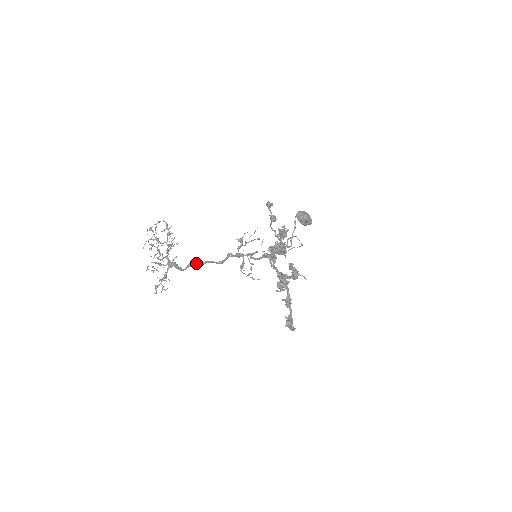
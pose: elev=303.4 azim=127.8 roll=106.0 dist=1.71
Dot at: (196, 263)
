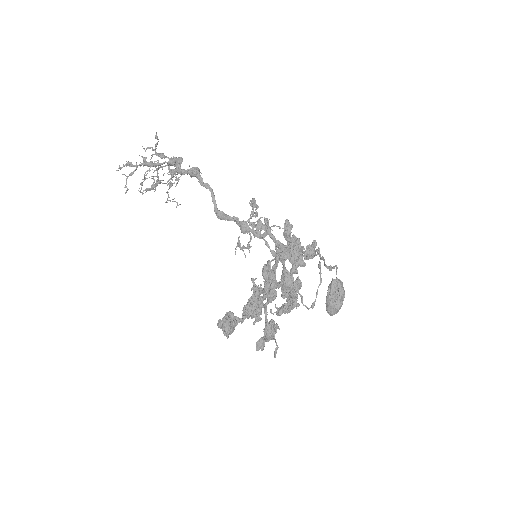
Dot at: occluded
